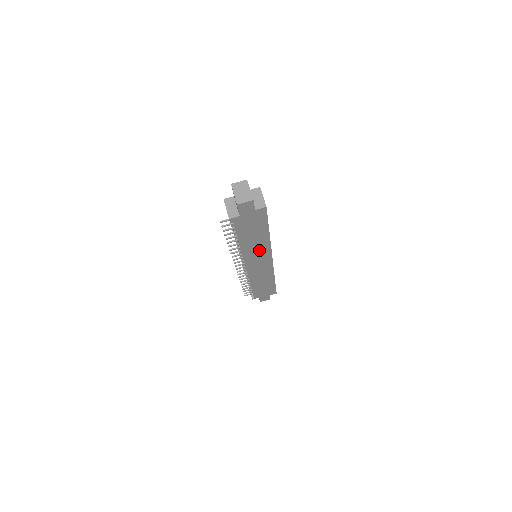
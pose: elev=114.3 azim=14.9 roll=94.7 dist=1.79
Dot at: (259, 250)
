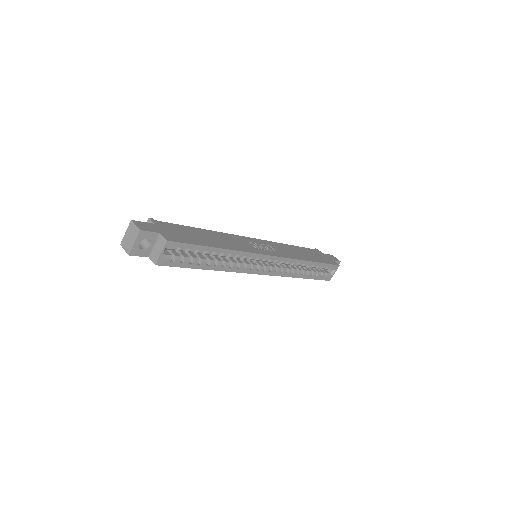
Dot at: occluded
